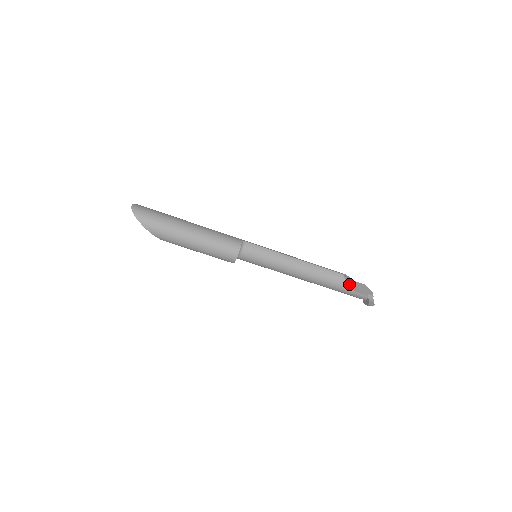
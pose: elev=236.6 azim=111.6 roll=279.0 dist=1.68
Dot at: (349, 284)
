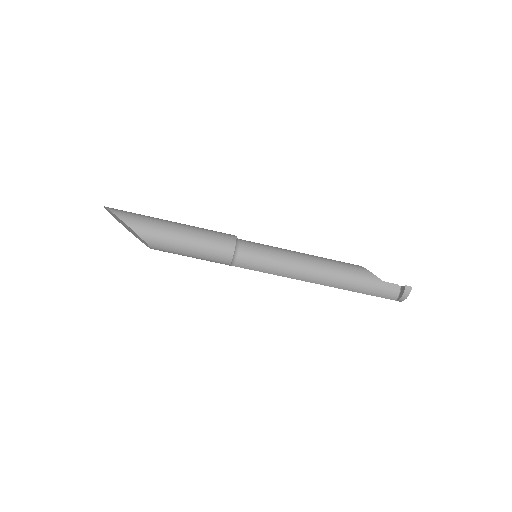
Dot at: (372, 273)
